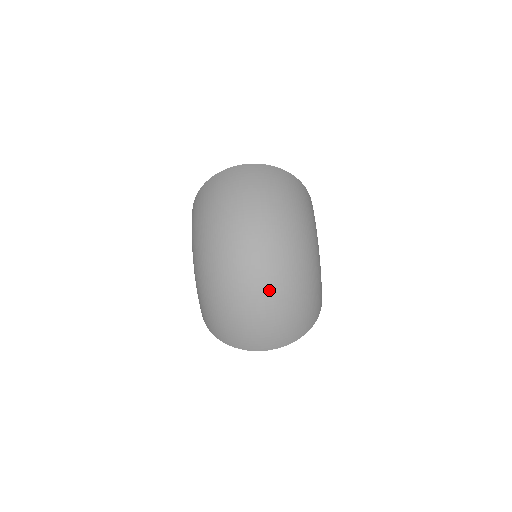
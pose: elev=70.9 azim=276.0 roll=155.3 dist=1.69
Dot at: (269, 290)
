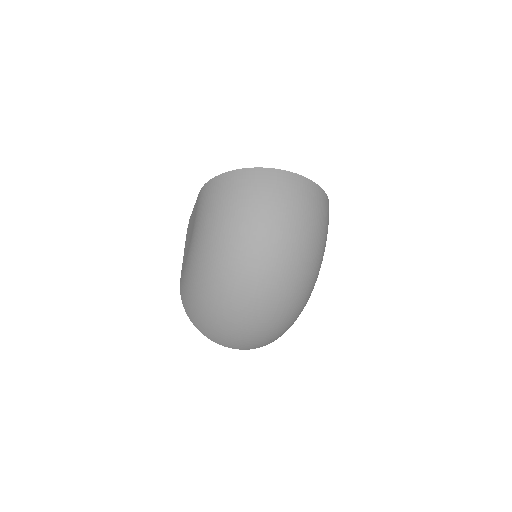
Dot at: (269, 315)
